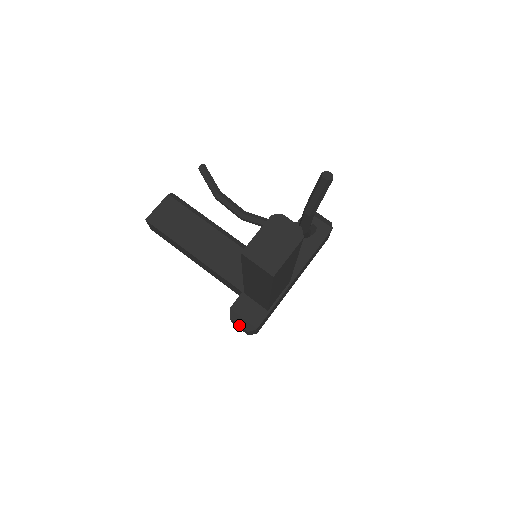
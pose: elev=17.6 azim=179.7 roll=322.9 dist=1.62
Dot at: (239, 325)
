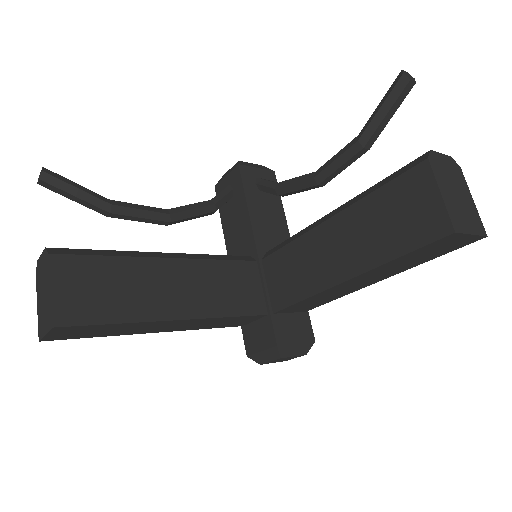
Dot at: (294, 356)
